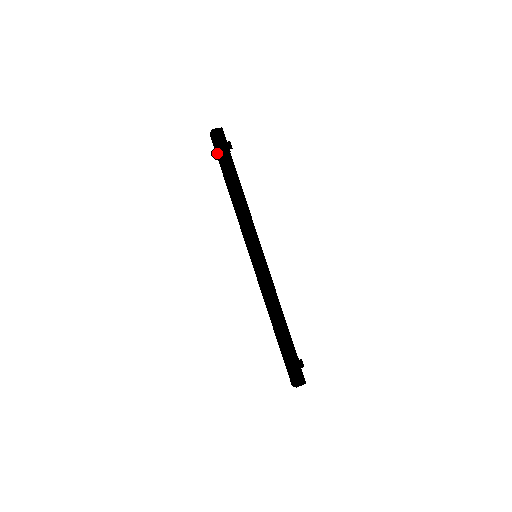
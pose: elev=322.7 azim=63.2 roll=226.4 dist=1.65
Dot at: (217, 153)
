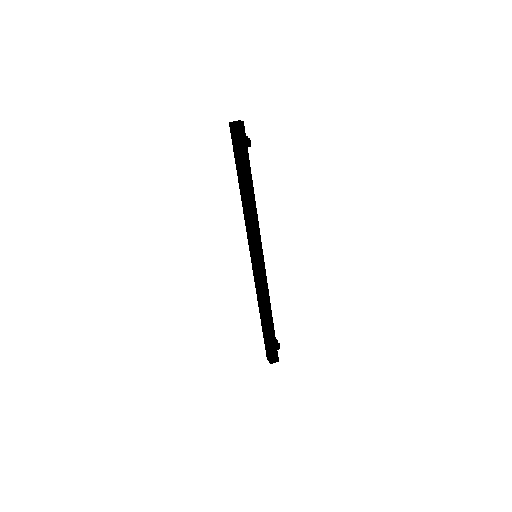
Dot at: (234, 148)
